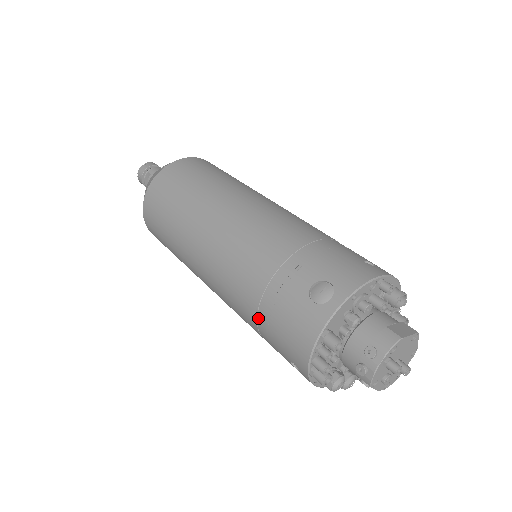
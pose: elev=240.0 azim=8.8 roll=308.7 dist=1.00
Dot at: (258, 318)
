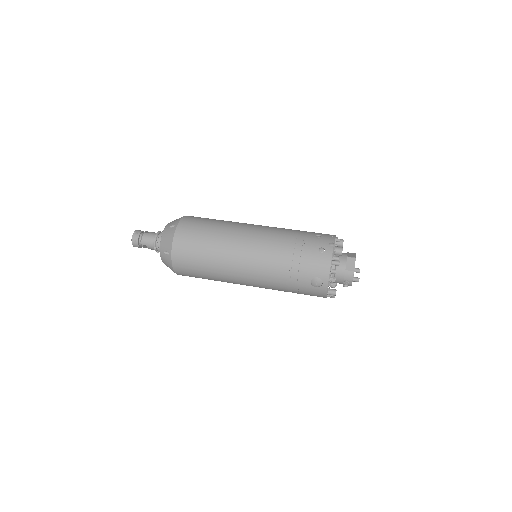
Dot at: occluded
